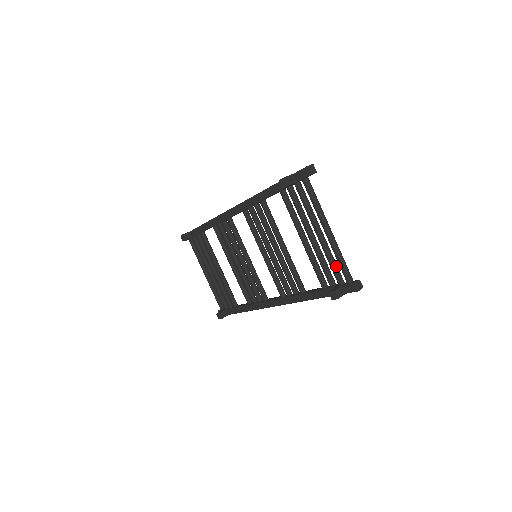
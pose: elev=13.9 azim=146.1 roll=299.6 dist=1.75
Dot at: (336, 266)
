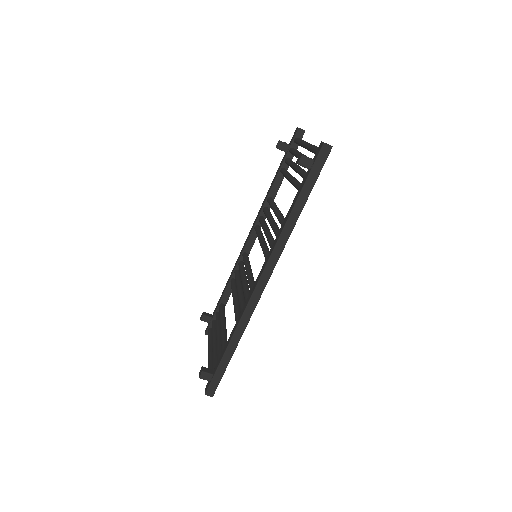
Dot at: occluded
